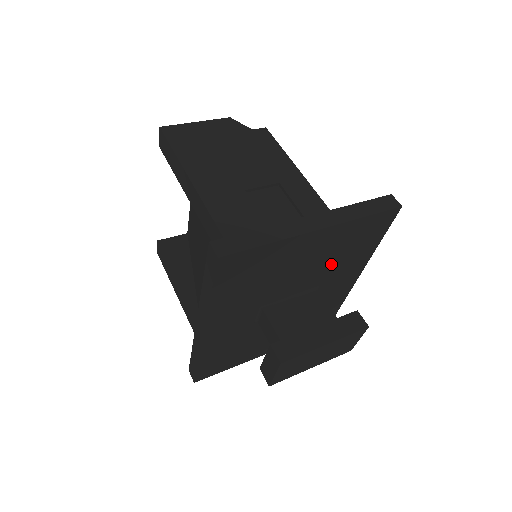
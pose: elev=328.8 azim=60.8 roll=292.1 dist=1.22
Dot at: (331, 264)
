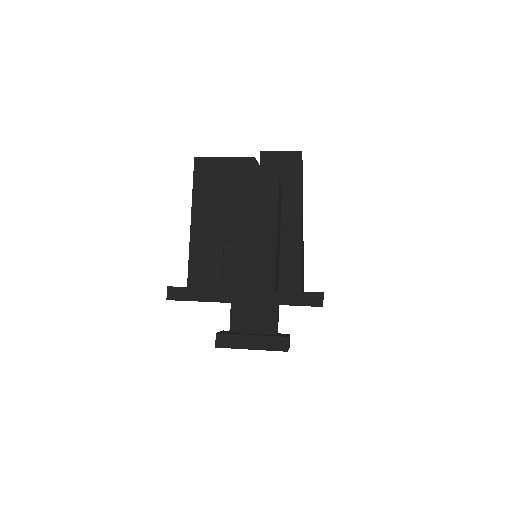
Dot at: occluded
